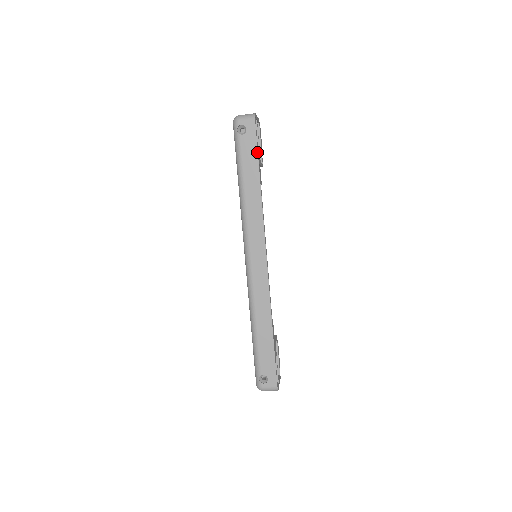
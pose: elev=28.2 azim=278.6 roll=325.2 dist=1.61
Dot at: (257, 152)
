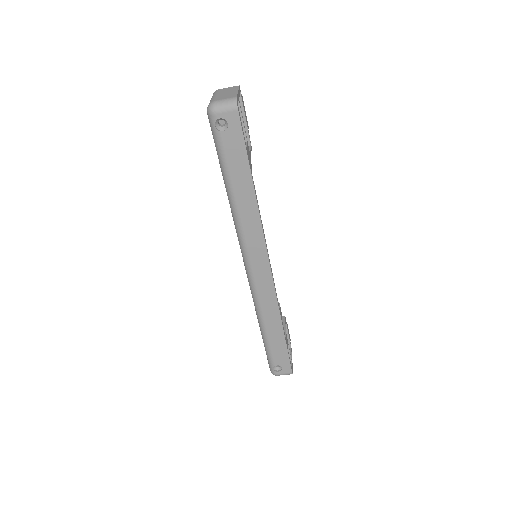
Dot at: (246, 152)
